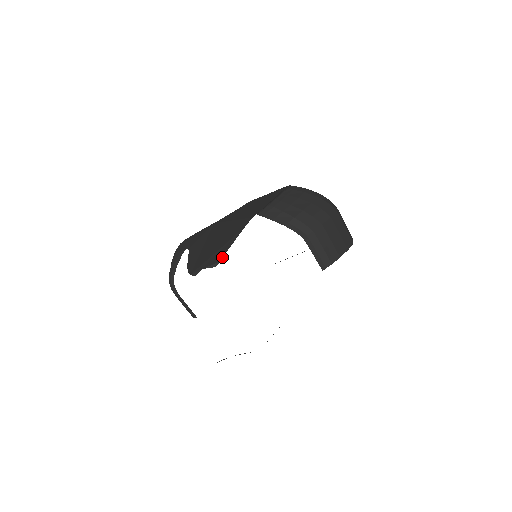
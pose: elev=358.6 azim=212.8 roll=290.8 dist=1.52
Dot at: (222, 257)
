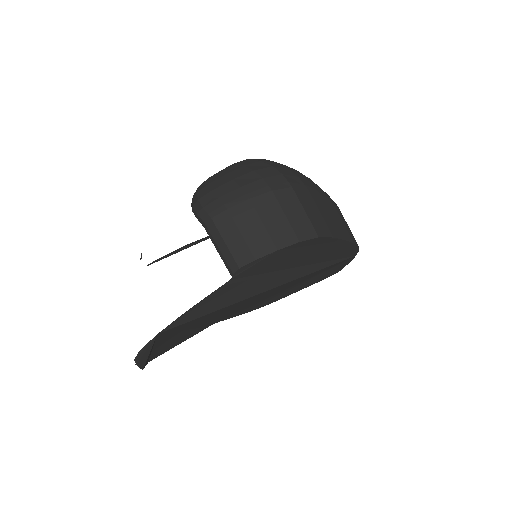
Dot at: occluded
